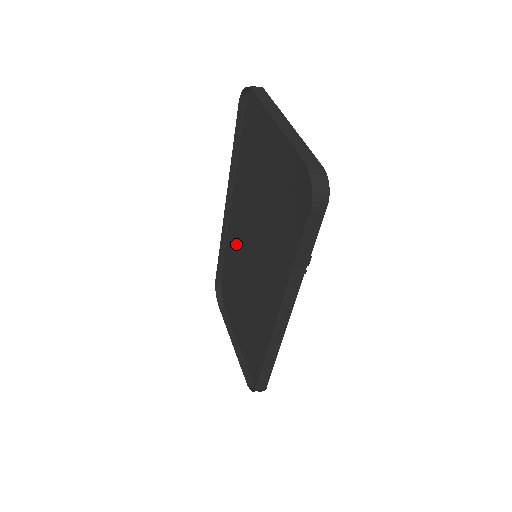
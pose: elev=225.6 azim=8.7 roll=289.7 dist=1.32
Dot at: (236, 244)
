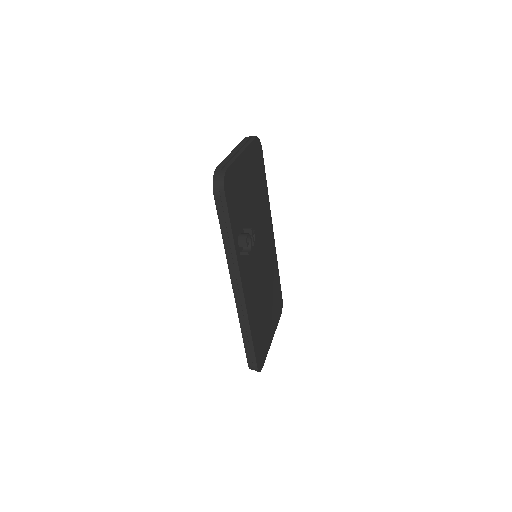
Dot at: occluded
